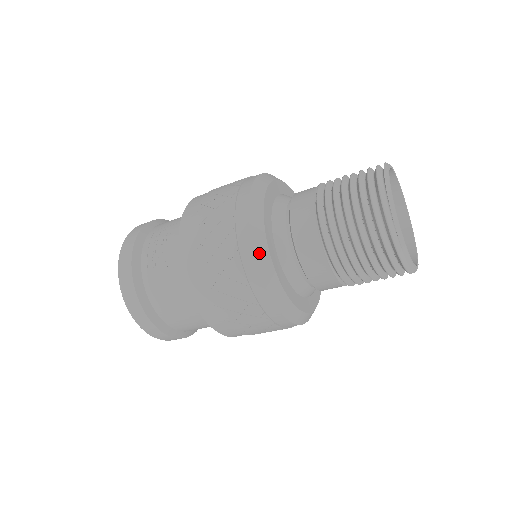
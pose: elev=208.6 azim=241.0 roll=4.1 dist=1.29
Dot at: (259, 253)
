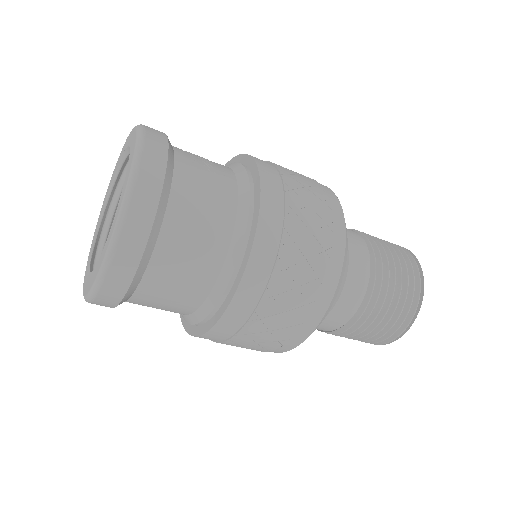
Dot at: occluded
